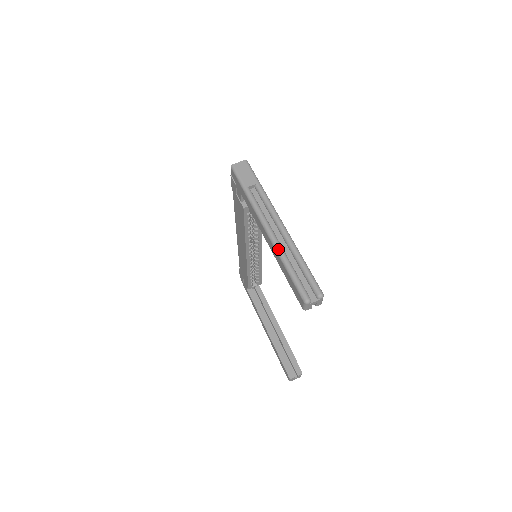
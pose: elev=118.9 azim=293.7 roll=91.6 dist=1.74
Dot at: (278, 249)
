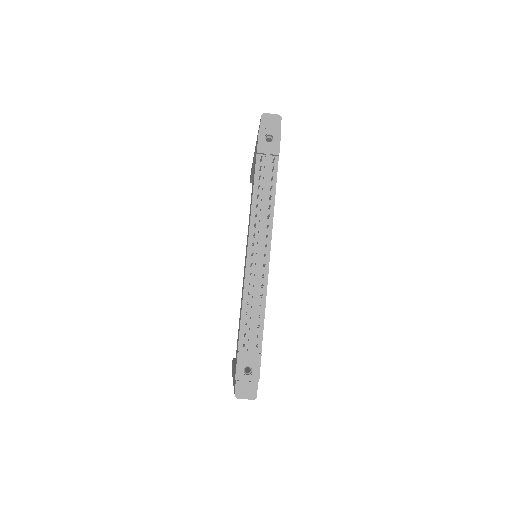
Dot at: occluded
